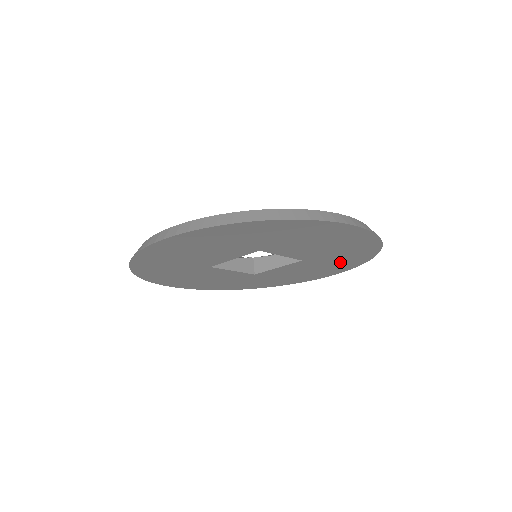
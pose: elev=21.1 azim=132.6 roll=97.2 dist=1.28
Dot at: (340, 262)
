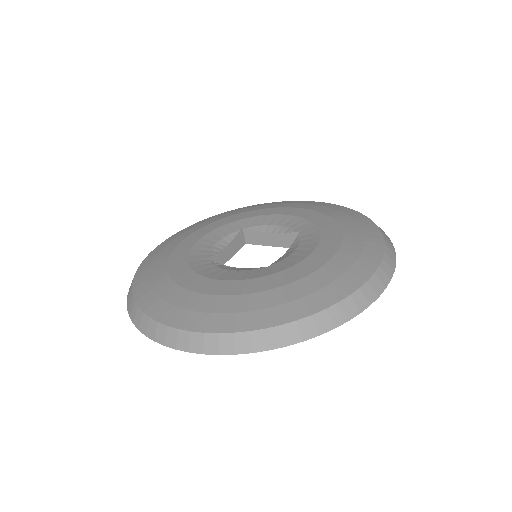
Dot at: occluded
